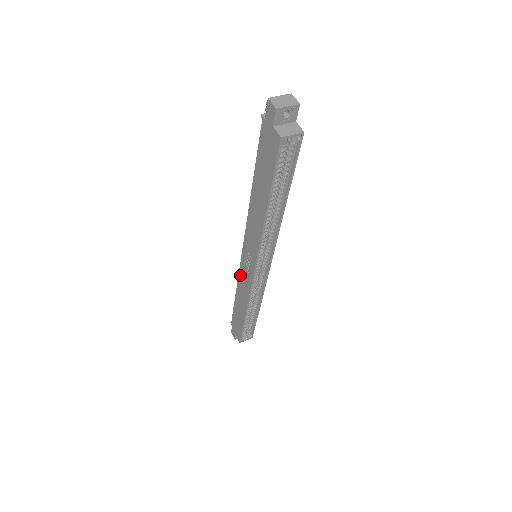
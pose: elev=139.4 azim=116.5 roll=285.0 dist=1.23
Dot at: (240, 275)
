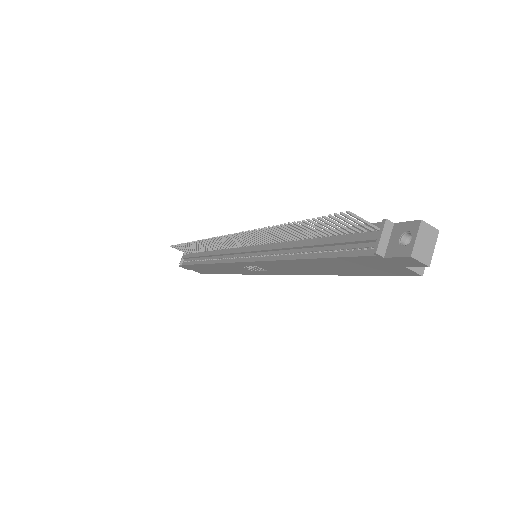
Dot at: (225, 265)
